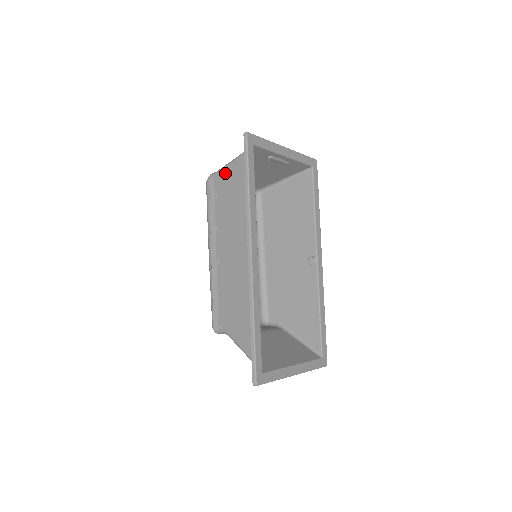
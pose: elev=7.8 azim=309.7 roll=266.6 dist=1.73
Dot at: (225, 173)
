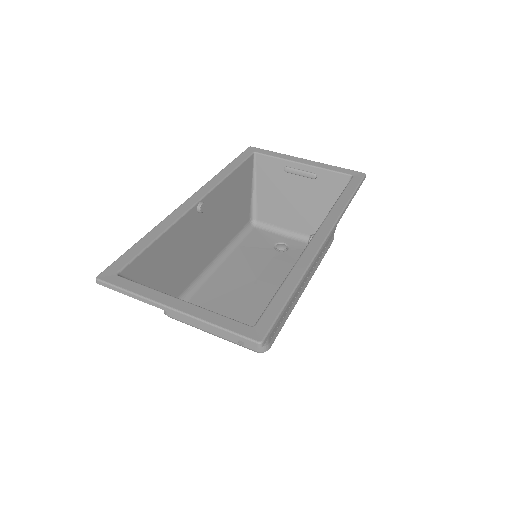
Dot at: (248, 196)
